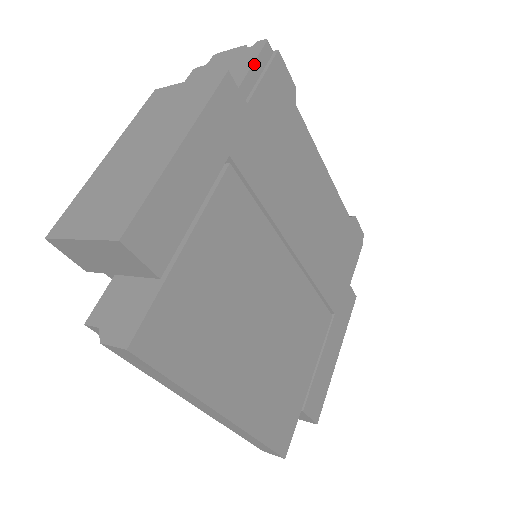
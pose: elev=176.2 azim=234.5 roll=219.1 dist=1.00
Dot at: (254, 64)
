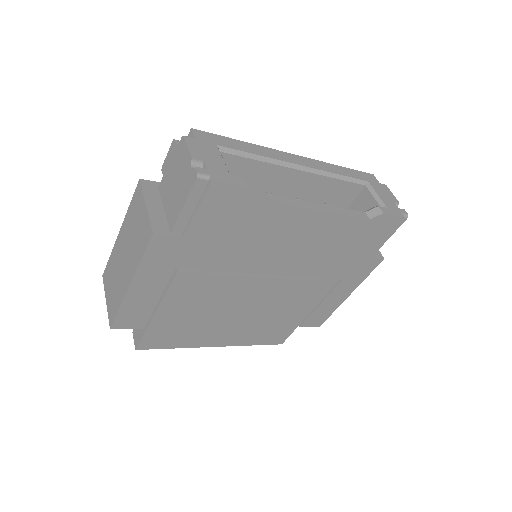
Dot at: (185, 204)
